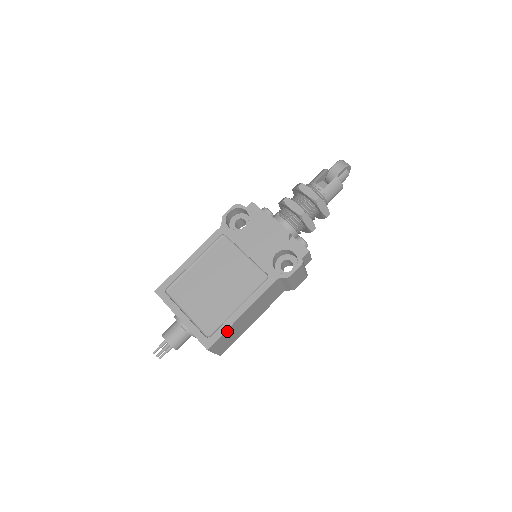
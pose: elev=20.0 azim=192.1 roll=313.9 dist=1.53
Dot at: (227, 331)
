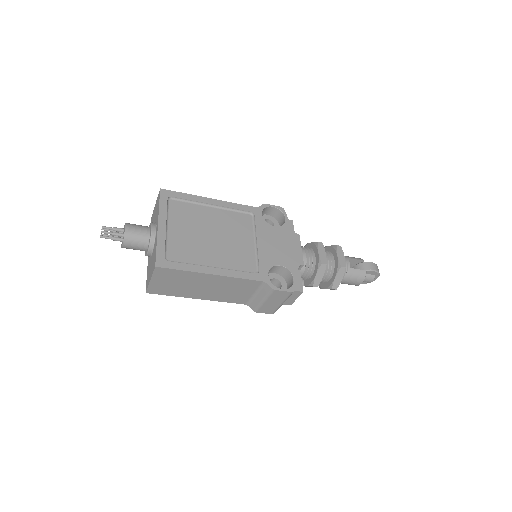
Dot at: (185, 273)
